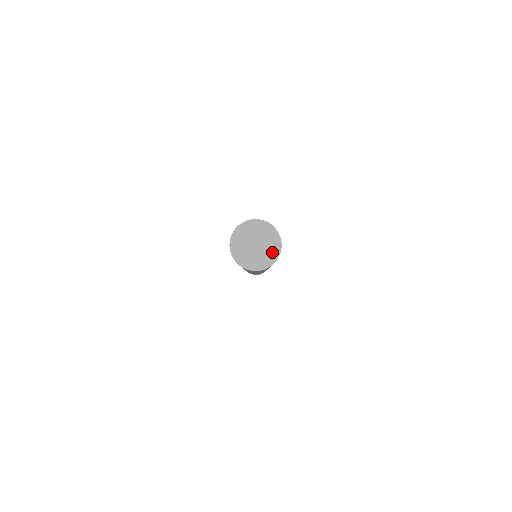
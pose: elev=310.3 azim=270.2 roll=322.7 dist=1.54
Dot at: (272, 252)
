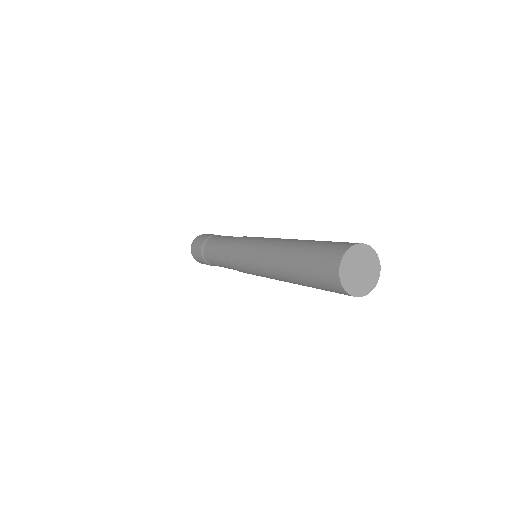
Dot at: (374, 274)
